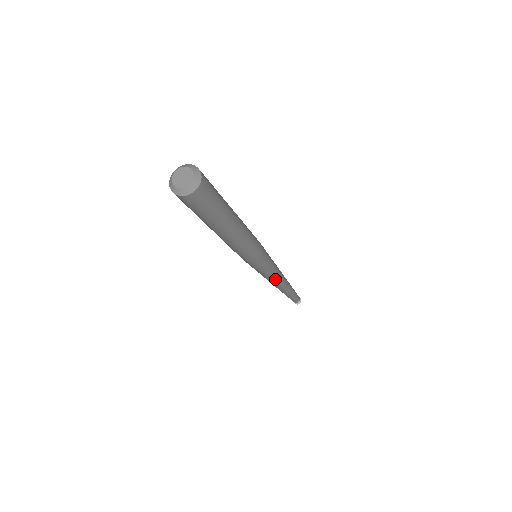
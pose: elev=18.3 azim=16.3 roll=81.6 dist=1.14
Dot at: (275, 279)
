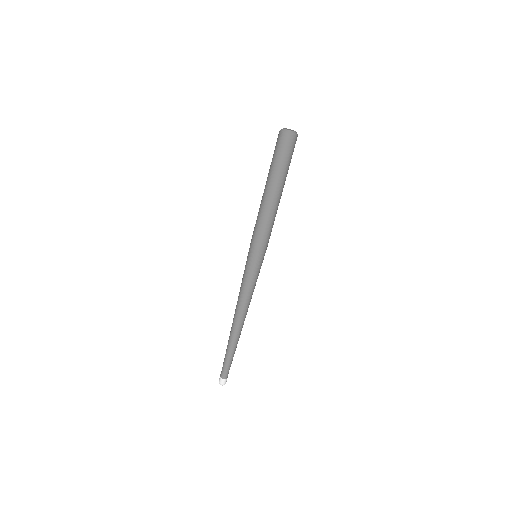
Dot at: (244, 299)
